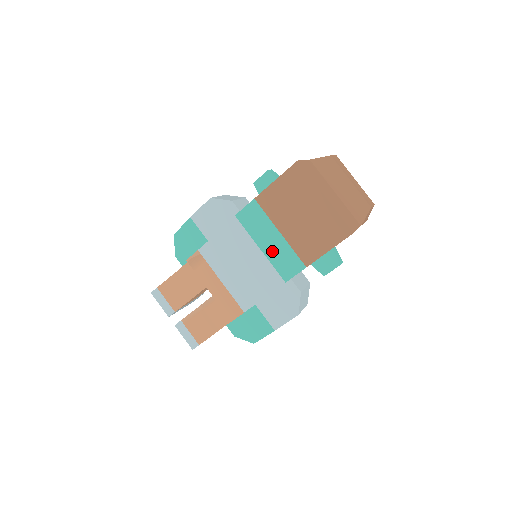
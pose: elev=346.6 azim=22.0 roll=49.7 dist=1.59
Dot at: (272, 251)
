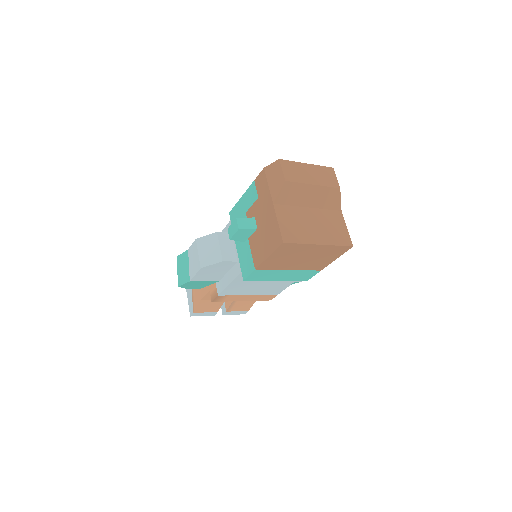
Dot at: (288, 277)
